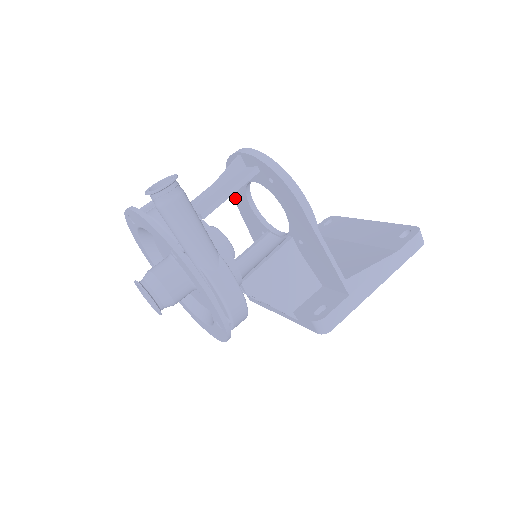
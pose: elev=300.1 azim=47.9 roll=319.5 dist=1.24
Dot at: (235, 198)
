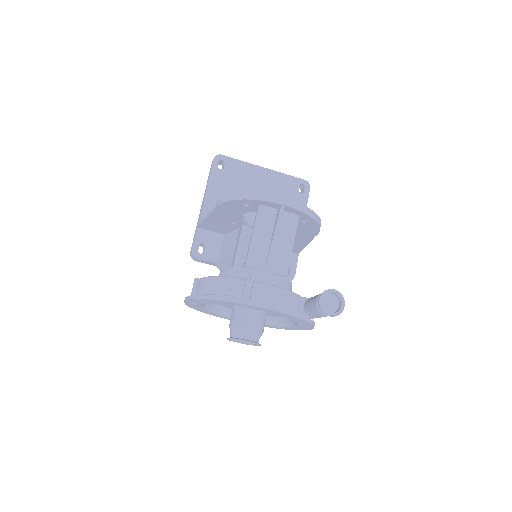
Dot at: (222, 207)
